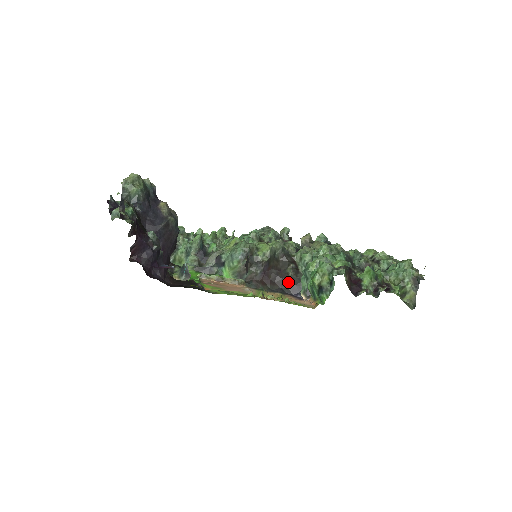
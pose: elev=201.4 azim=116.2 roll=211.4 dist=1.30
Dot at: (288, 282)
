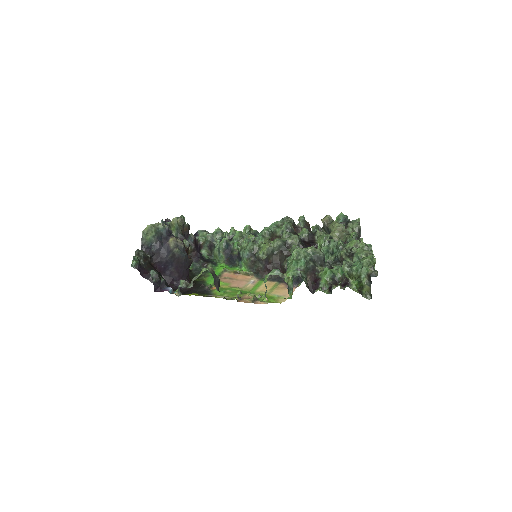
Dot at: (284, 272)
